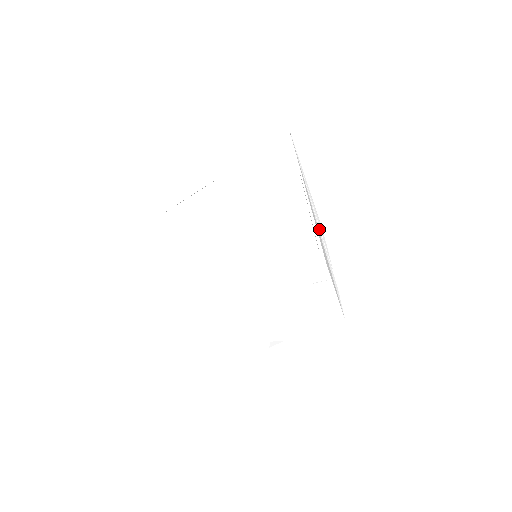
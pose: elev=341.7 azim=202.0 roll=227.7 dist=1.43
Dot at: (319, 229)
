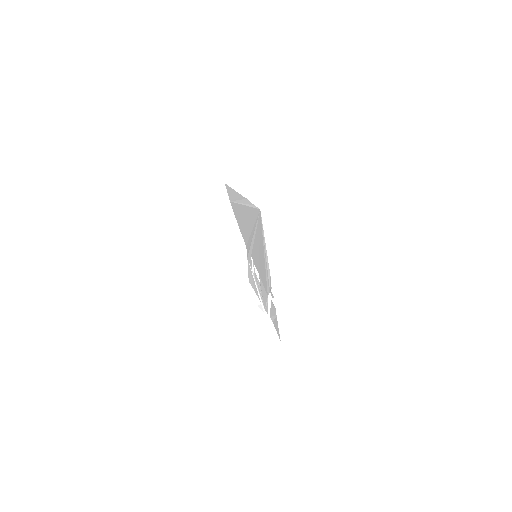
Dot at: (273, 283)
